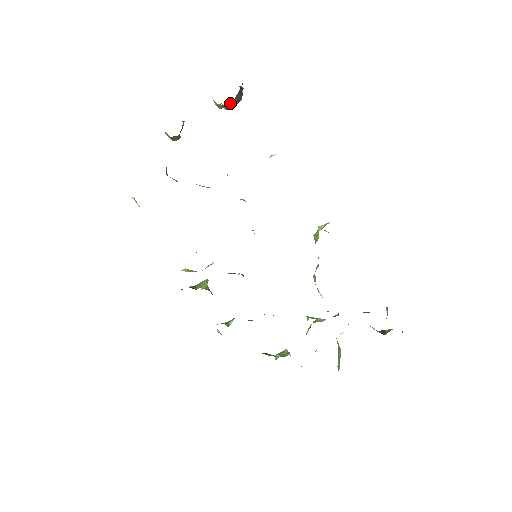
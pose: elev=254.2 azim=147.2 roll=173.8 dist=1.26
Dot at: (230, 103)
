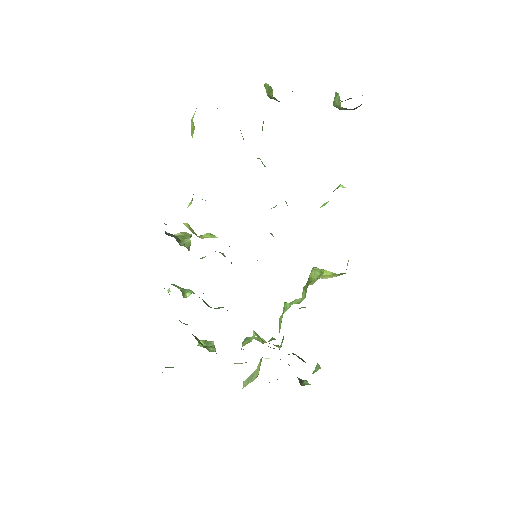
Dot at: (346, 108)
